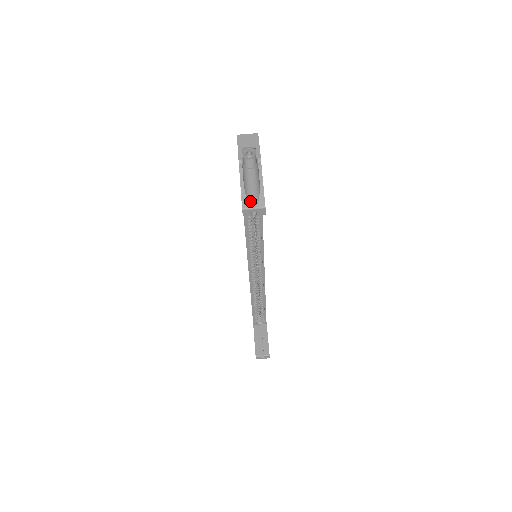
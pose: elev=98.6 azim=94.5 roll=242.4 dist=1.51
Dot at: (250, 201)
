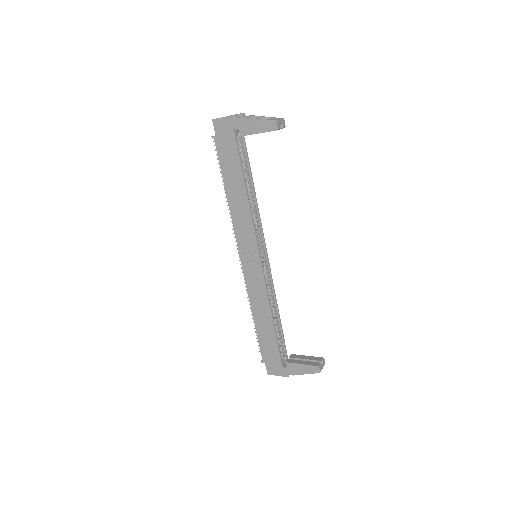
Dot at: occluded
